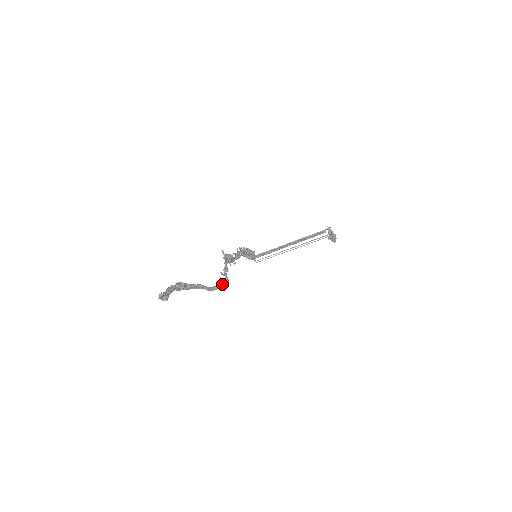
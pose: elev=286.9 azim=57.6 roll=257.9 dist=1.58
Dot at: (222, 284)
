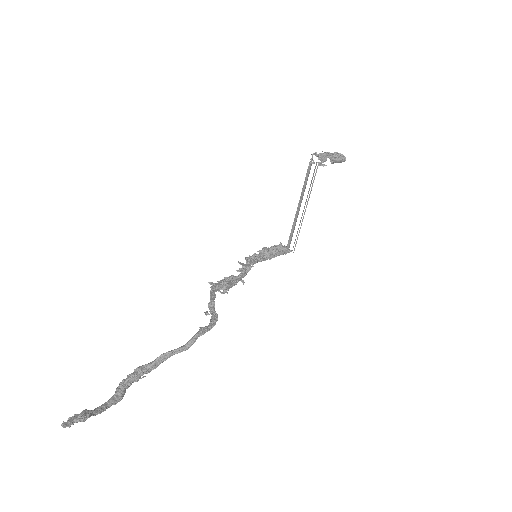
Dot at: (199, 330)
